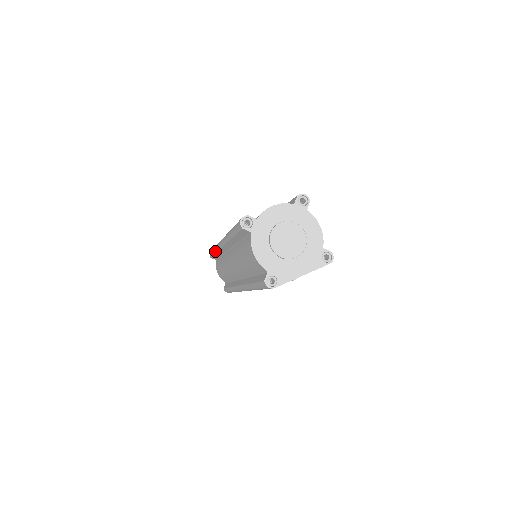
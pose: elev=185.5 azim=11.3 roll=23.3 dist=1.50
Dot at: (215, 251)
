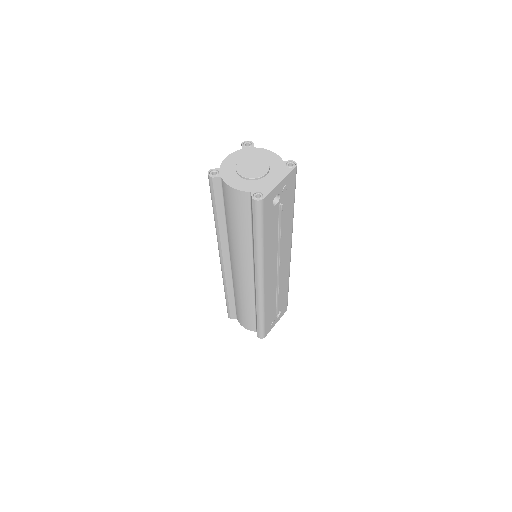
Dot at: (226, 292)
